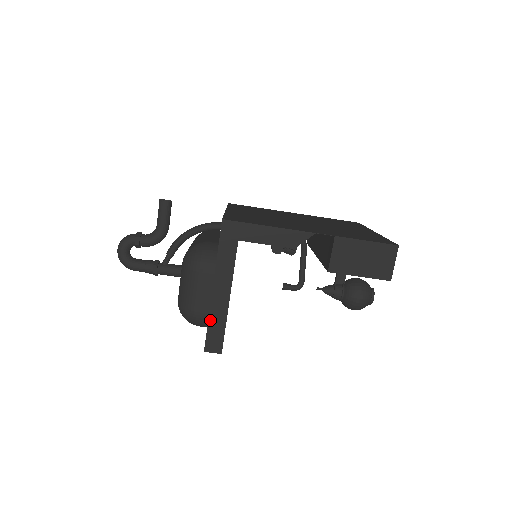
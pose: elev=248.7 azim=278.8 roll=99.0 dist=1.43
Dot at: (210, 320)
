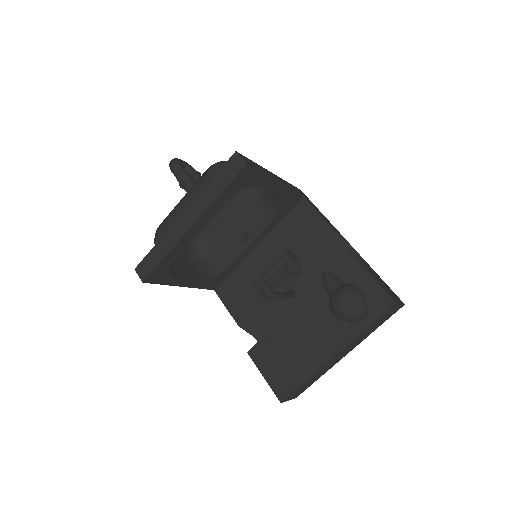
Dot at: (257, 164)
